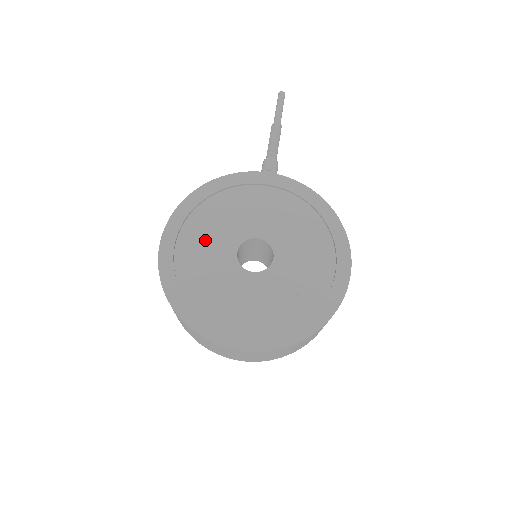
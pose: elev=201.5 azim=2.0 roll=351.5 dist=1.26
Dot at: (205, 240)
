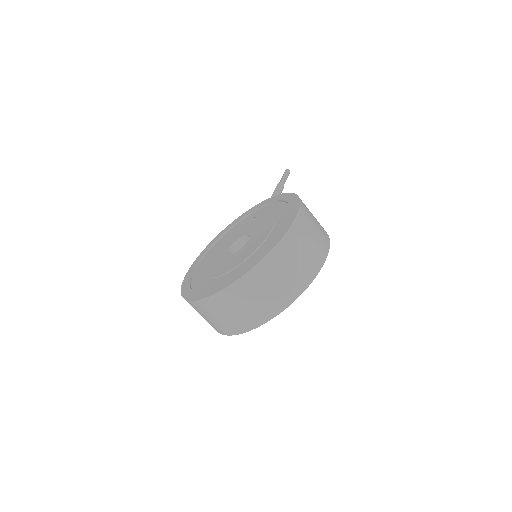
Dot at: (213, 255)
